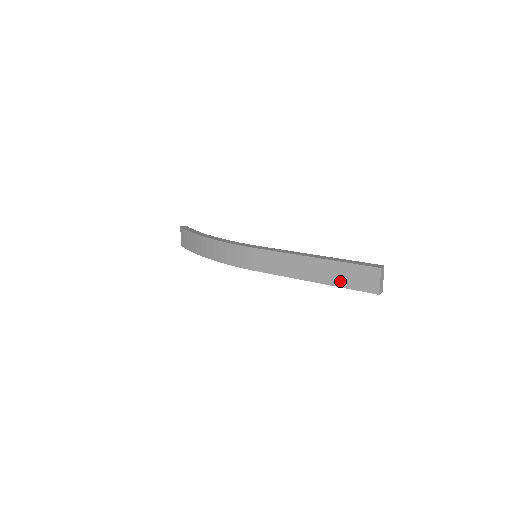
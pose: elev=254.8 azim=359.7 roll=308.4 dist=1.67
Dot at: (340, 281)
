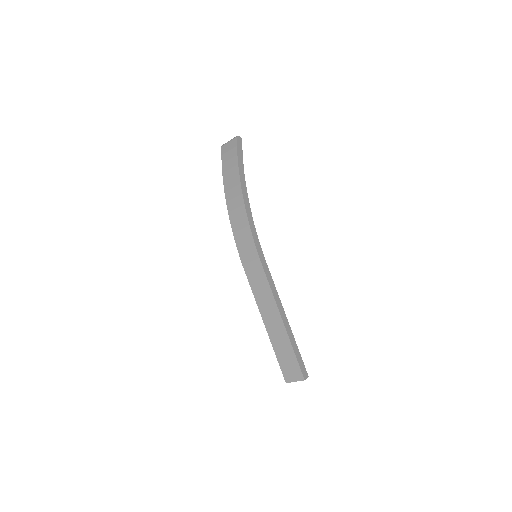
Dot at: (278, 349)
